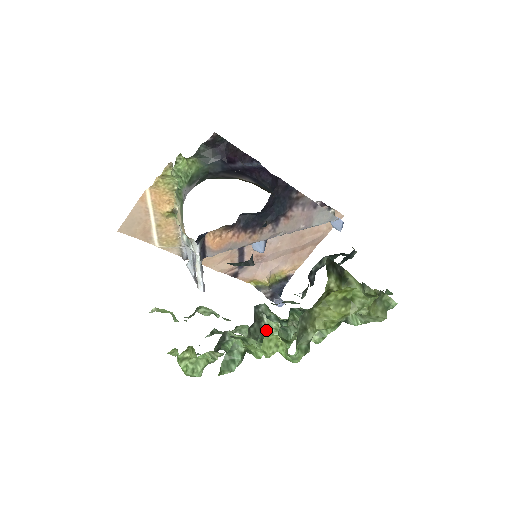
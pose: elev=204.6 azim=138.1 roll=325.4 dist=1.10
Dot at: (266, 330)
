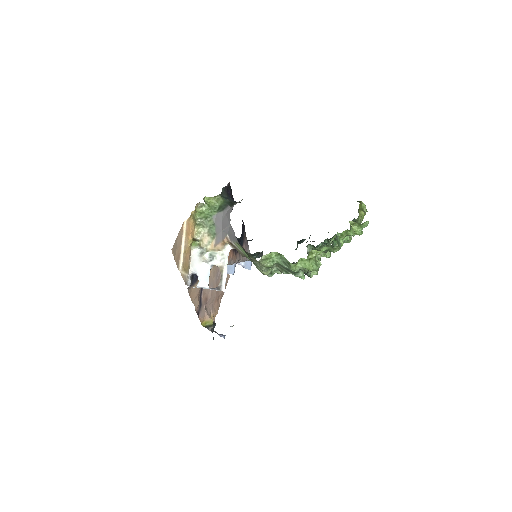
Dot at: occluded
